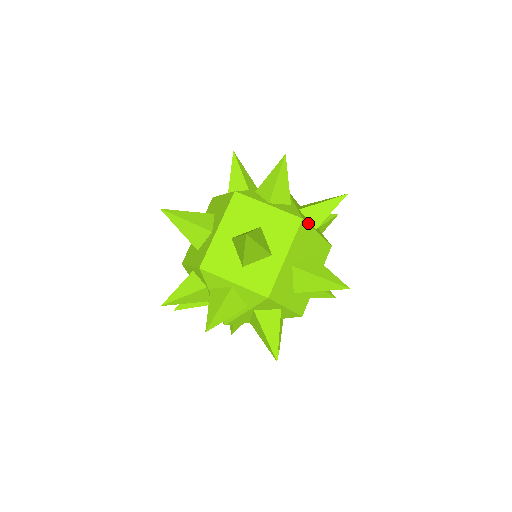
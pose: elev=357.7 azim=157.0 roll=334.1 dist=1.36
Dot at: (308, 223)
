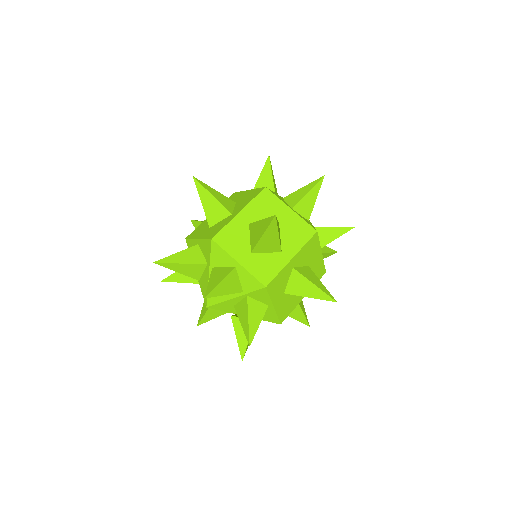
Dot at: (276, 195)
